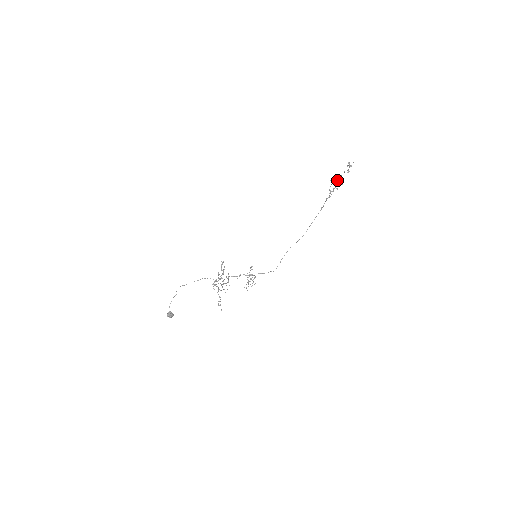
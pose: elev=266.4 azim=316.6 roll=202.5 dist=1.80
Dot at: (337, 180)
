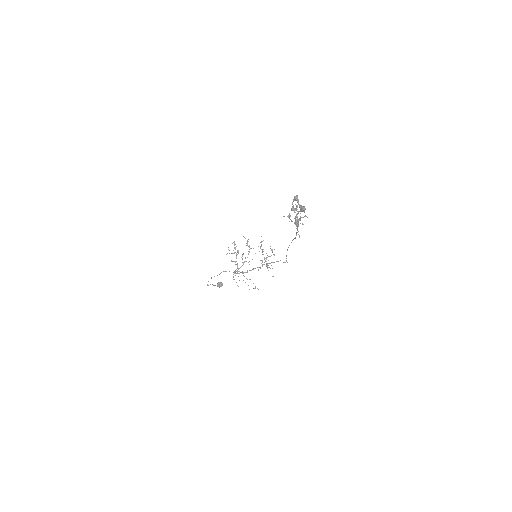
Dot at: occluded
